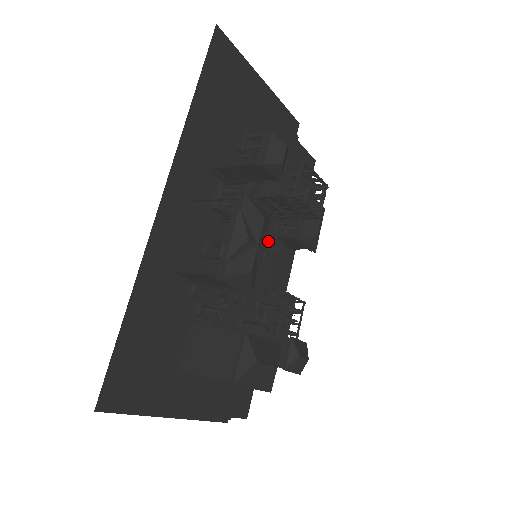
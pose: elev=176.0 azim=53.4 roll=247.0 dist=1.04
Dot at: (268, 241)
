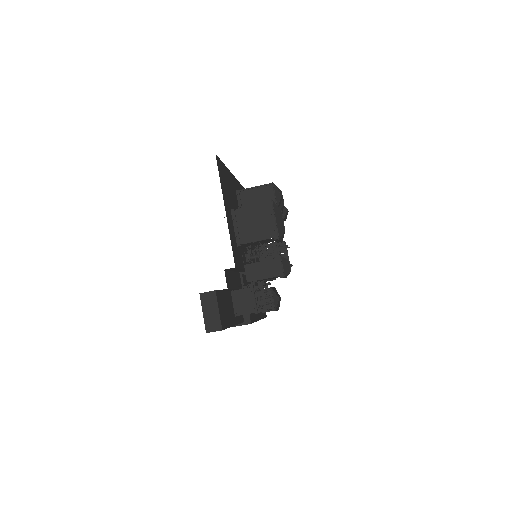
Dot at: occluded
